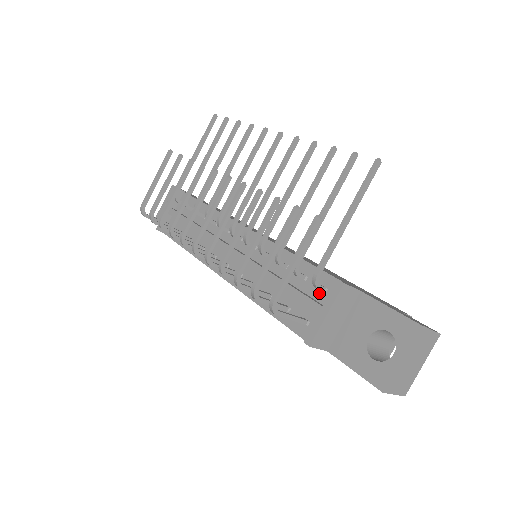
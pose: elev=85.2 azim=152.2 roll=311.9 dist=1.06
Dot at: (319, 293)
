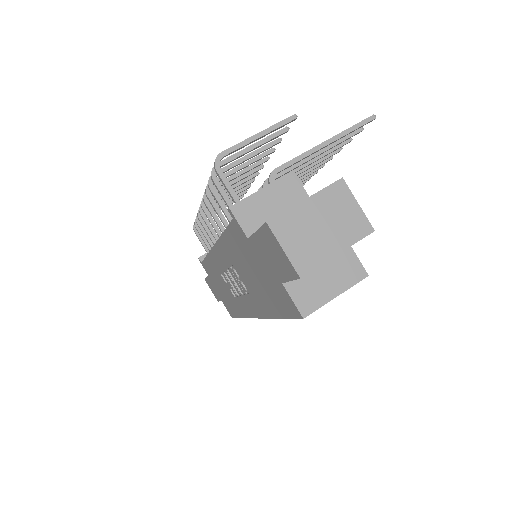
Dot at: occluded
